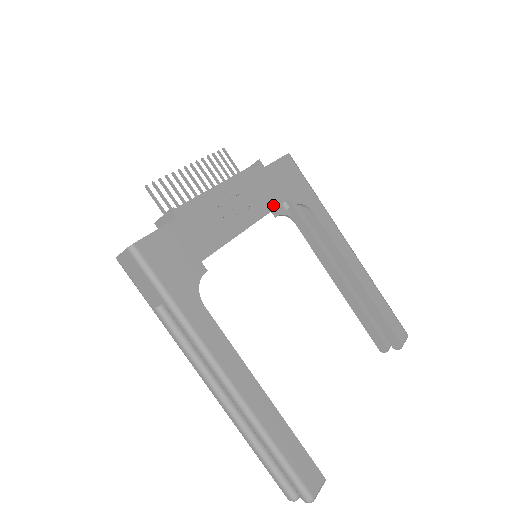
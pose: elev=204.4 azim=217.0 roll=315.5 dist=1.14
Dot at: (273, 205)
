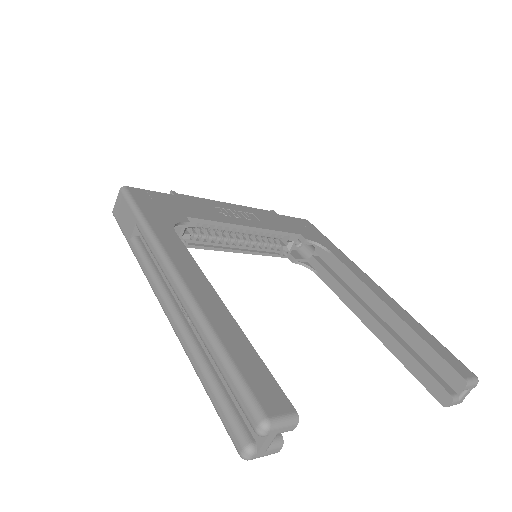
Dot at: (280, 230)
